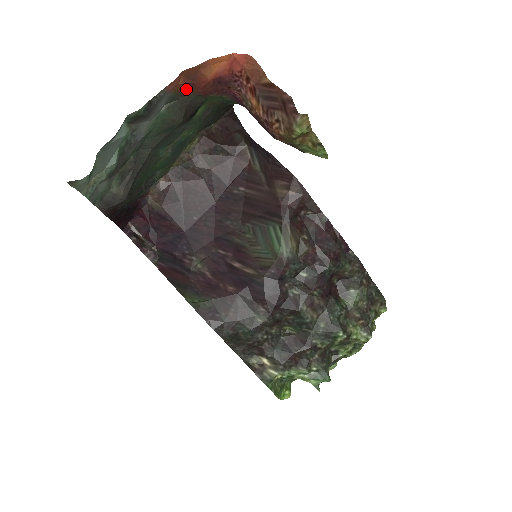
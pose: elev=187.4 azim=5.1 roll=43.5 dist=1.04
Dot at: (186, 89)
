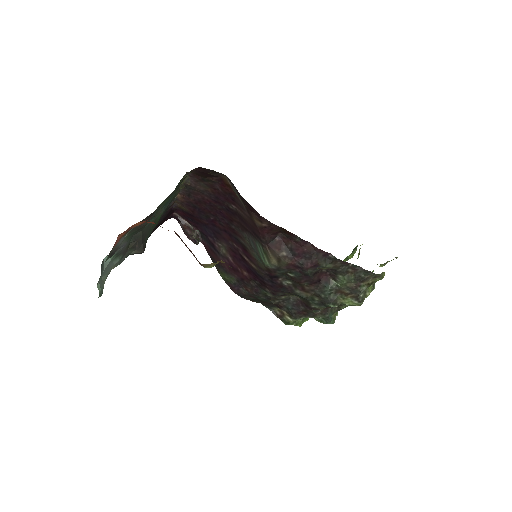
Dot at: occluded
